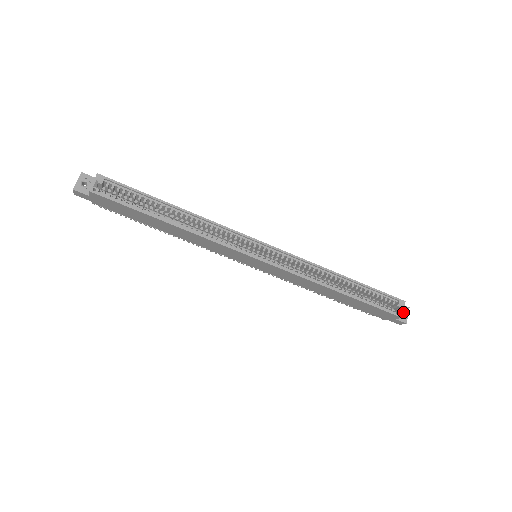
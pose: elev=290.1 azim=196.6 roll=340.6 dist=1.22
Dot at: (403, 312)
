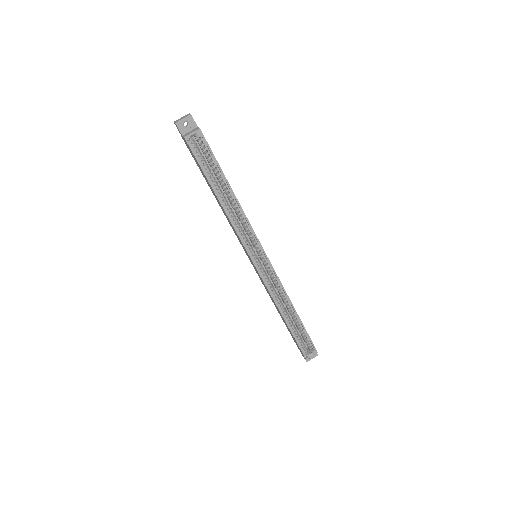
Dot at: occluded
